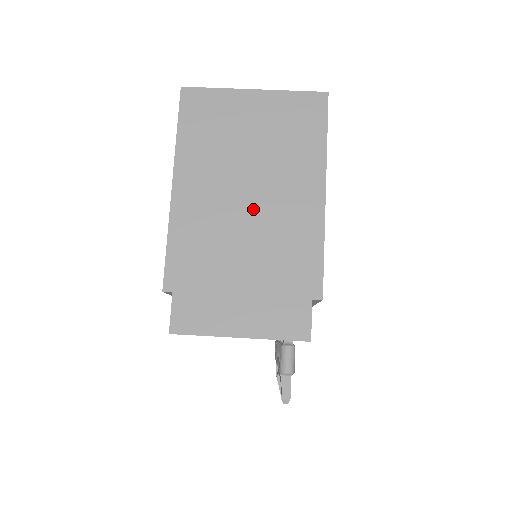
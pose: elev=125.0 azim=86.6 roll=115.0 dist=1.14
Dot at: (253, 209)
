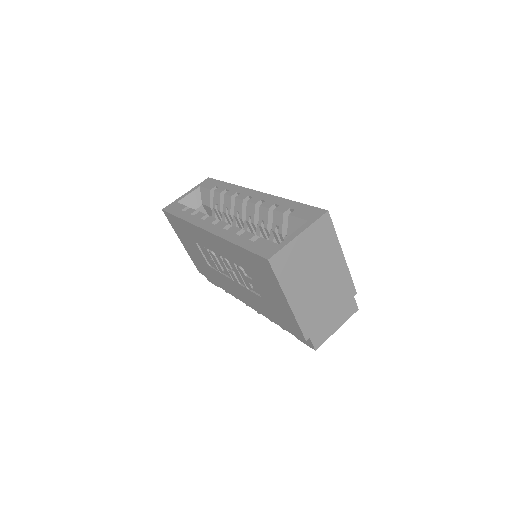
Dot at: (322, 285)
